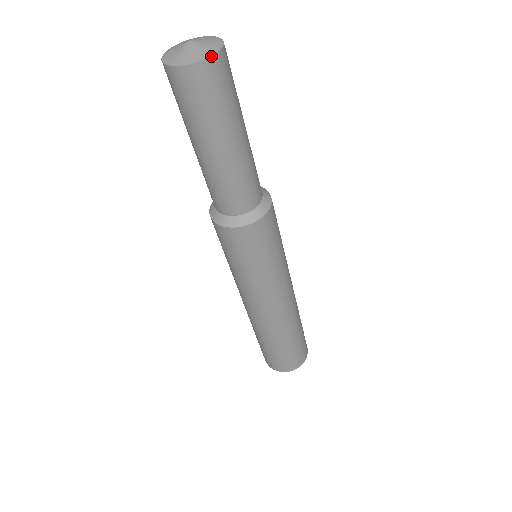
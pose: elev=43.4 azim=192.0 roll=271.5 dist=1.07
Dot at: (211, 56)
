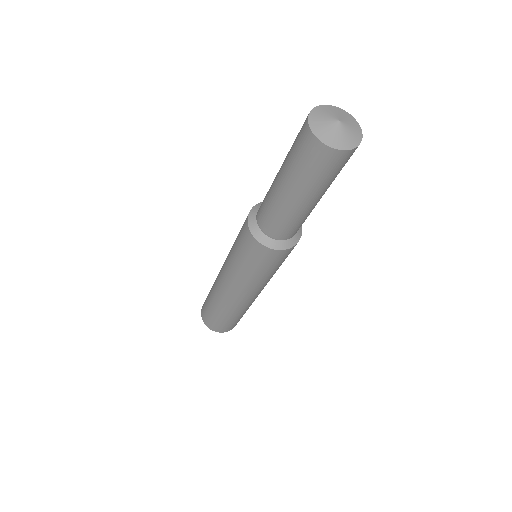
Dot at: occluded
